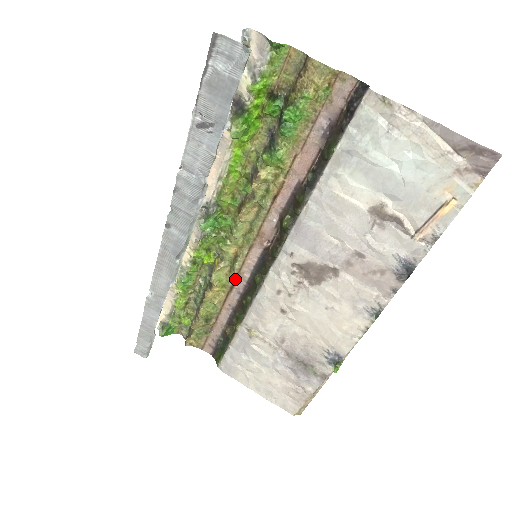
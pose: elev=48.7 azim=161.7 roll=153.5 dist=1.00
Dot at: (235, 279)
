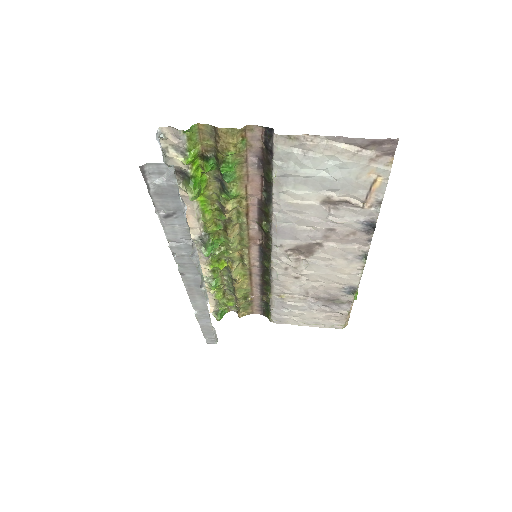
Dot at: (250, 269)
